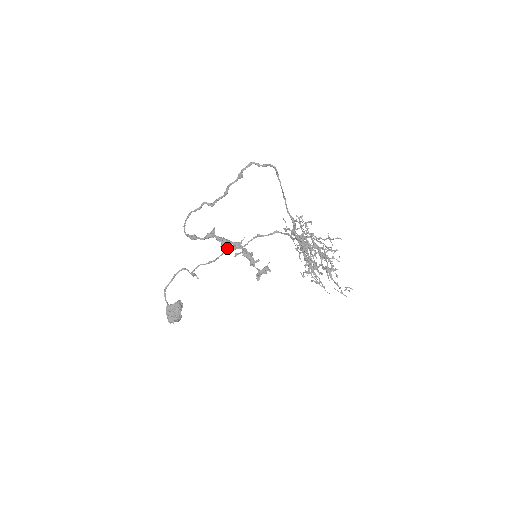
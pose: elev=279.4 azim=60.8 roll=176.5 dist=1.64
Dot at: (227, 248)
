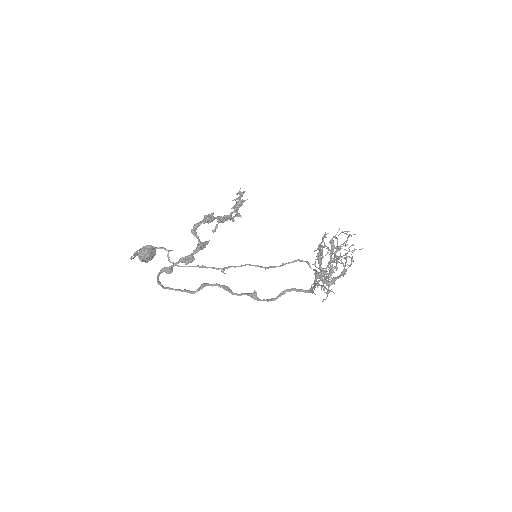
Dot at: occluded
